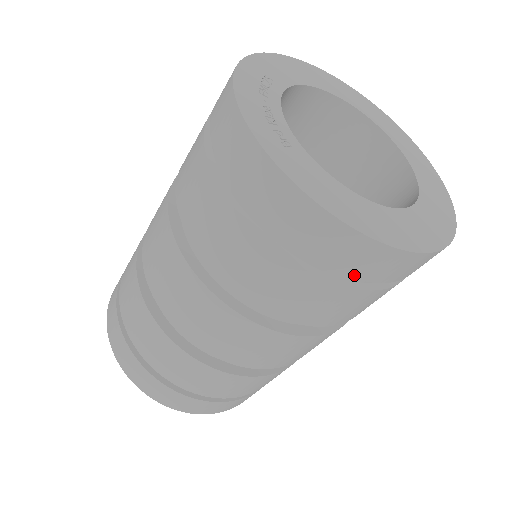
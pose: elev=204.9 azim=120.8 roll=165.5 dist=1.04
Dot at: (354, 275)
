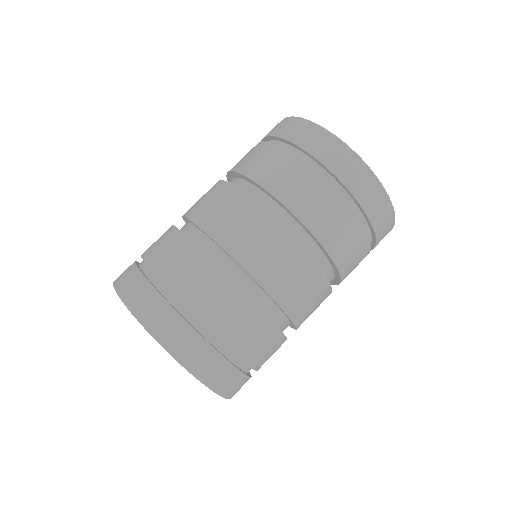
Dot at: (345, 183)
